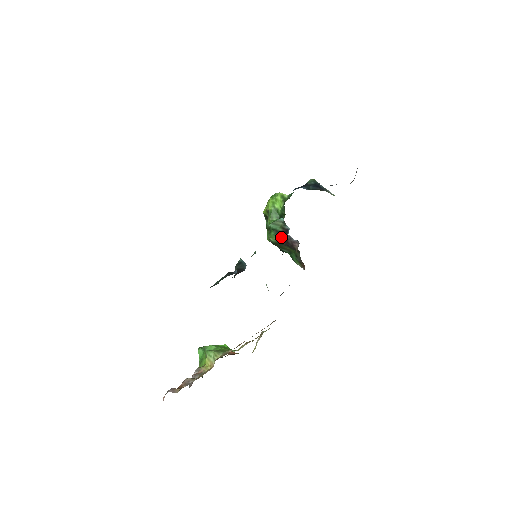
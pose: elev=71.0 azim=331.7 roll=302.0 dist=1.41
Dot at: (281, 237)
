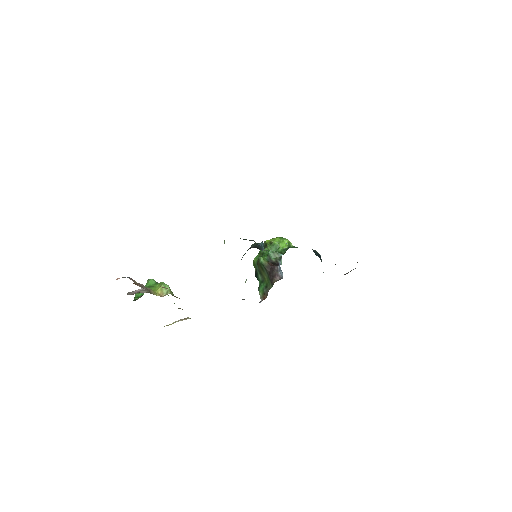
Dot at: (271, 264)
